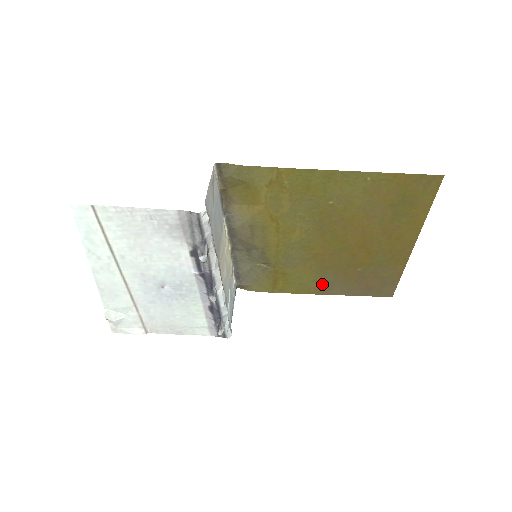
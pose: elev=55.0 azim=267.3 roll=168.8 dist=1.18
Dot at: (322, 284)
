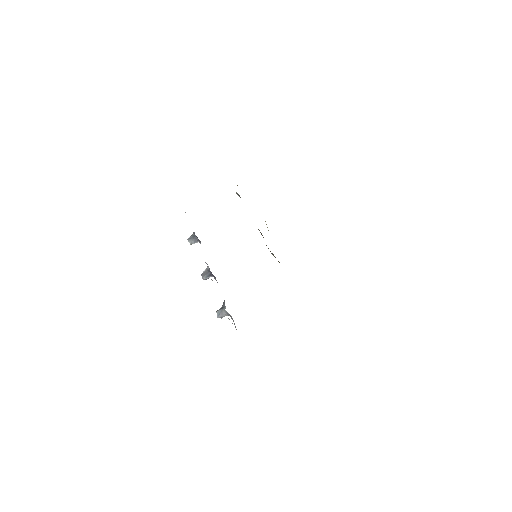
Dot at: occluded
